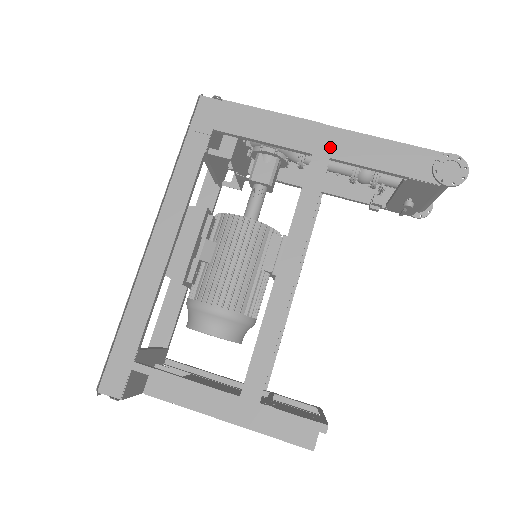
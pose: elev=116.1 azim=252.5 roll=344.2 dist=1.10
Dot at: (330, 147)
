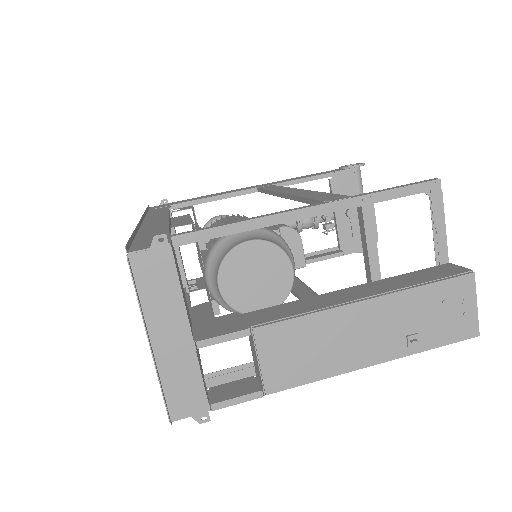
Dot at: occluded
